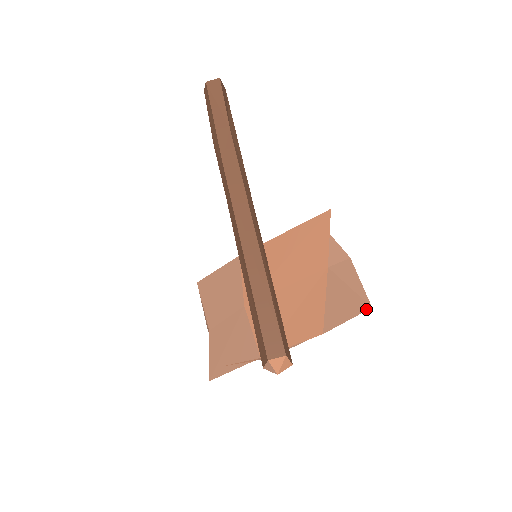
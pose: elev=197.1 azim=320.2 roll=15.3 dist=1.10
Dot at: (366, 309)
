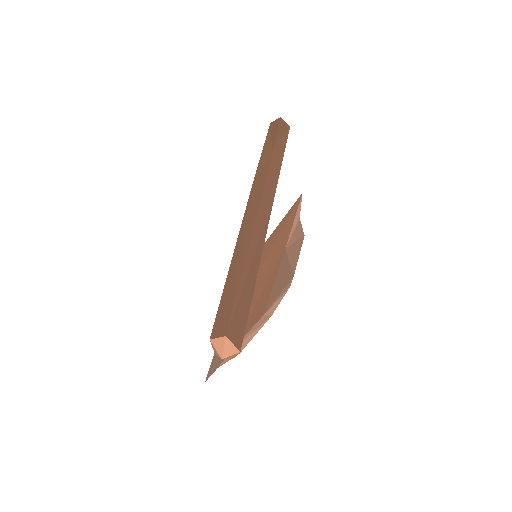
Dot at: (290, 279)
